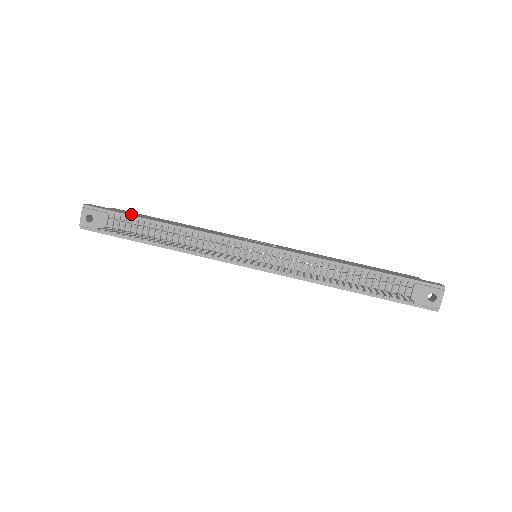
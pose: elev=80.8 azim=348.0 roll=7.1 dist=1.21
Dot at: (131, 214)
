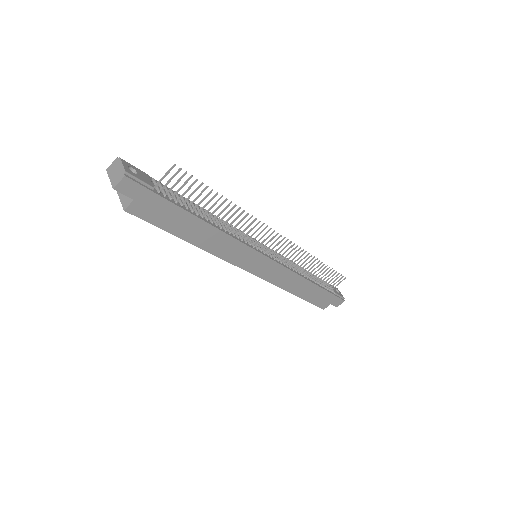
Dot at: occluded
